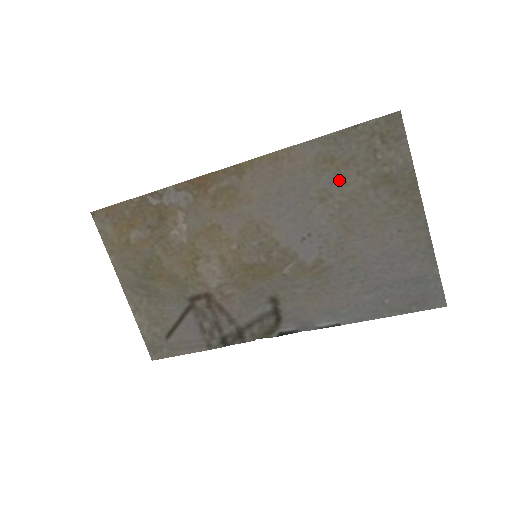
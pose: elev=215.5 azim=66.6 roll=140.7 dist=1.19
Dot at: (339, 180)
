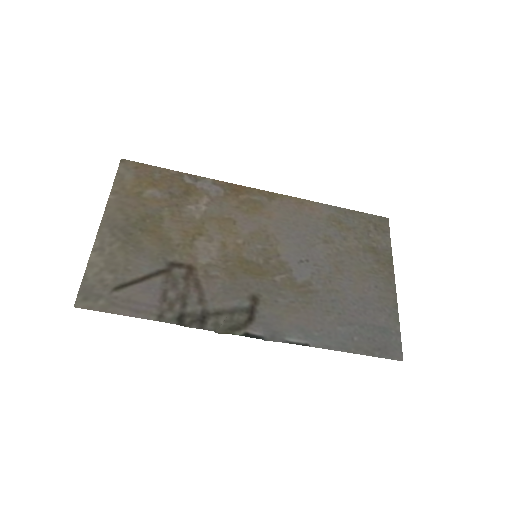
Dot at: (341, 236)
